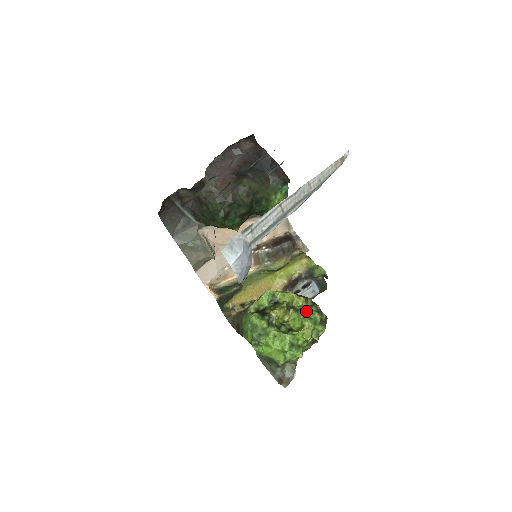
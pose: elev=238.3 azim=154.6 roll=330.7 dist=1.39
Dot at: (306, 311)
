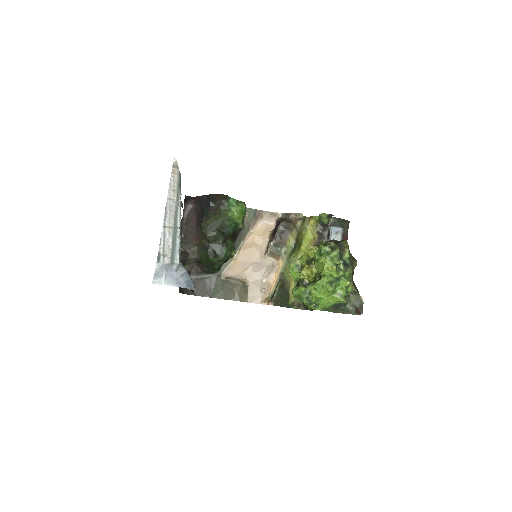
Dot at: (317, 253)
